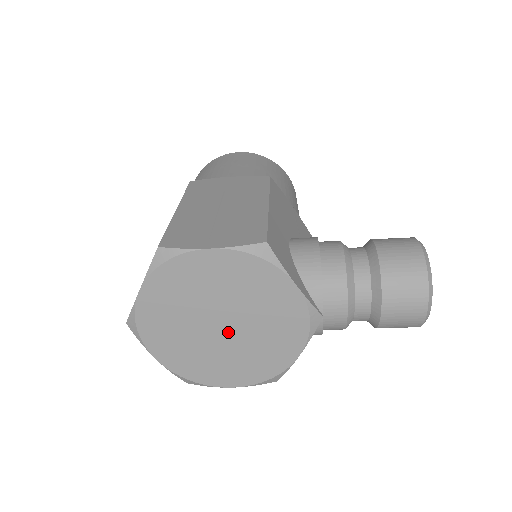
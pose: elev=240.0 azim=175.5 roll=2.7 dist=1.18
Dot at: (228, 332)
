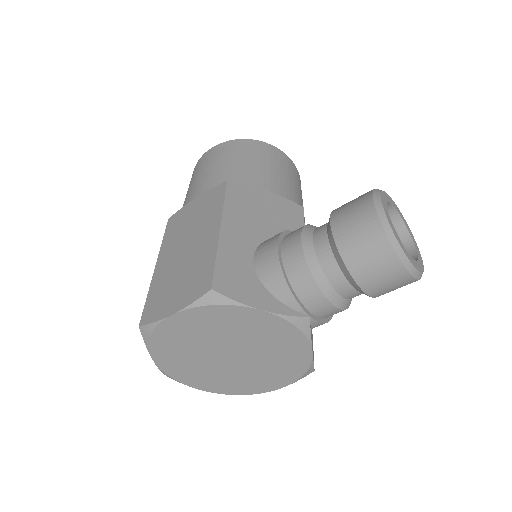
Dot at: (240, 358)
